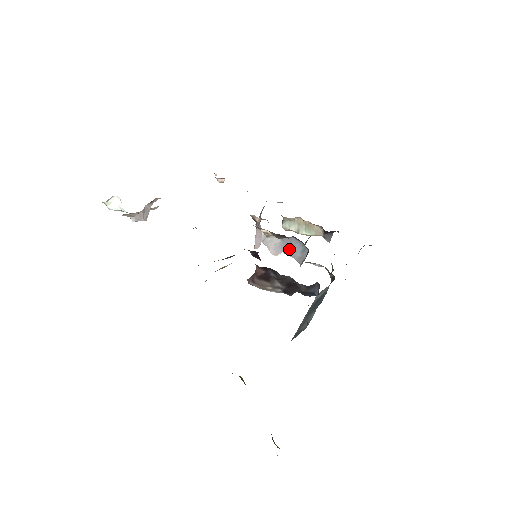
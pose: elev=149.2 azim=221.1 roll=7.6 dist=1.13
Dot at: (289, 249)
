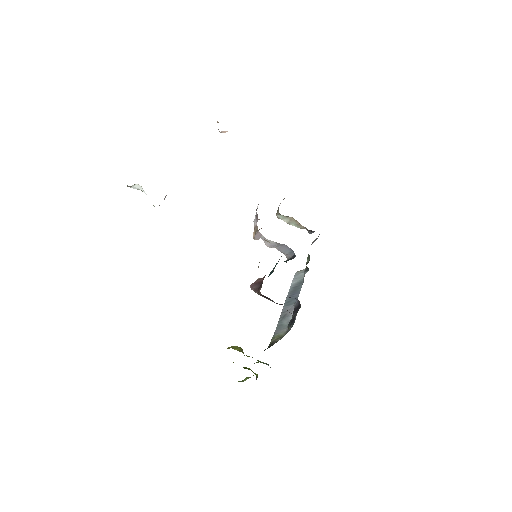
Dot at: (281, 249)
